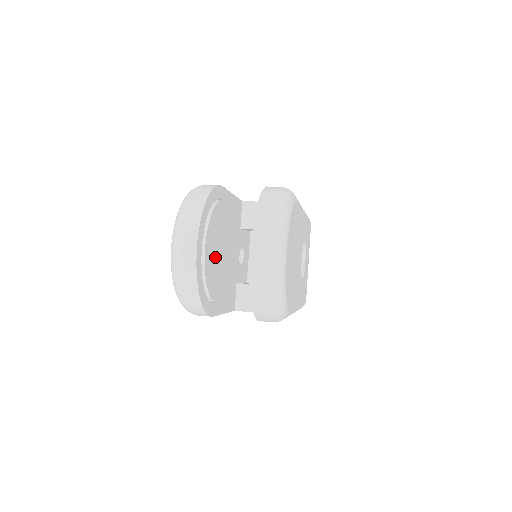
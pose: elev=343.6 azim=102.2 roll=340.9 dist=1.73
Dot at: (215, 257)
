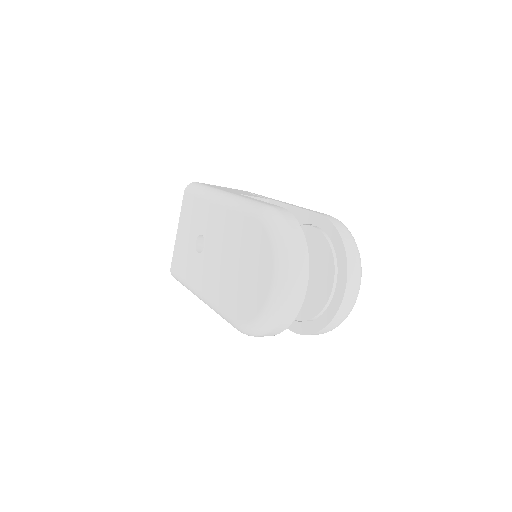
Dot at: occluded
